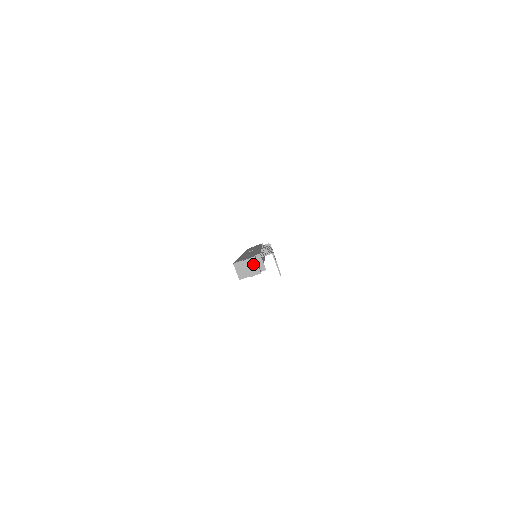
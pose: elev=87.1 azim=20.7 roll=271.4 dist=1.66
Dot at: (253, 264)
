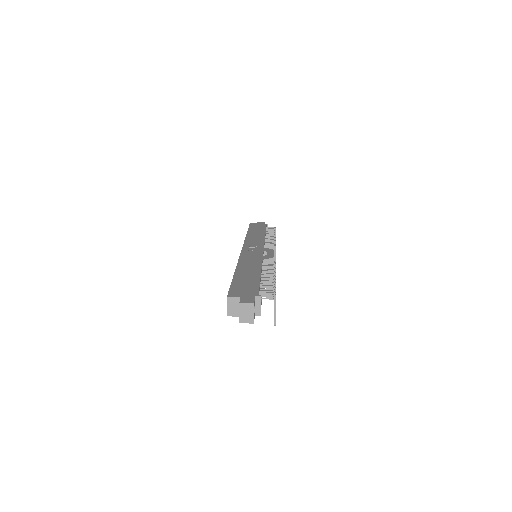
Dot at: (249, 310)
